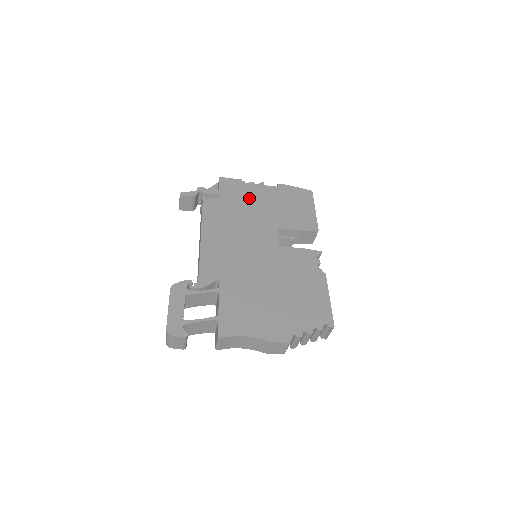
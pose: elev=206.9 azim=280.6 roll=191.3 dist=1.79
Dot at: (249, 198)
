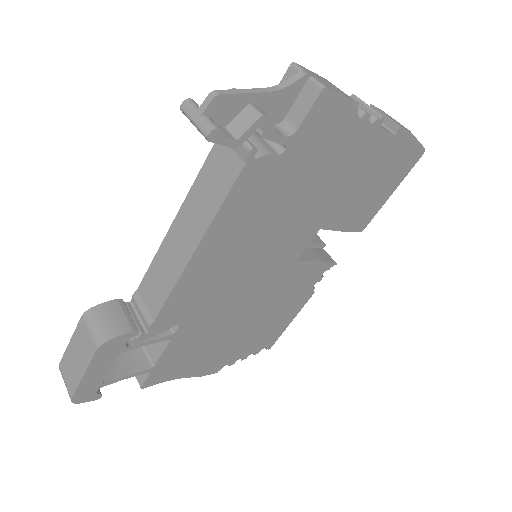
Dot at: (331, 161)
